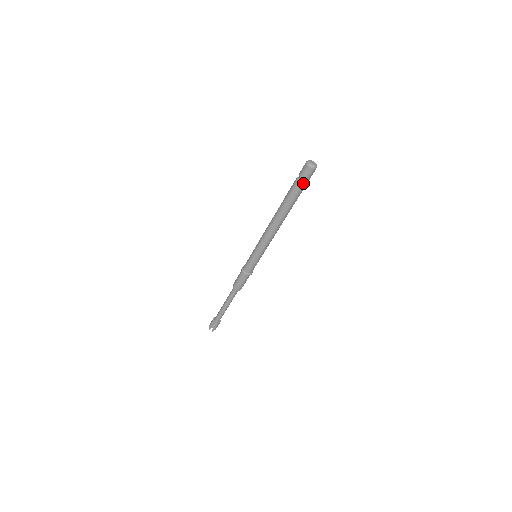
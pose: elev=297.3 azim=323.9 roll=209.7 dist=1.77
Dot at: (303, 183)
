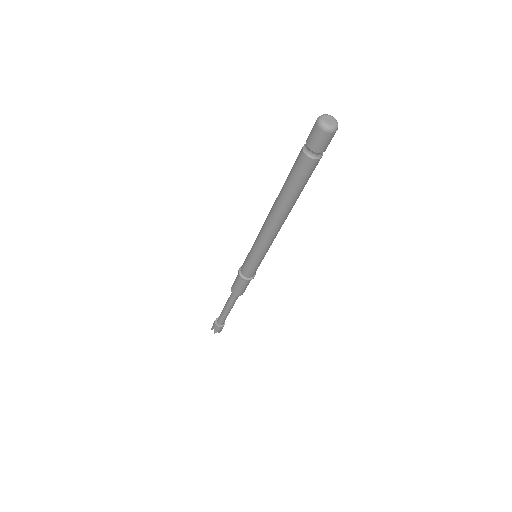
Dot at: (319, 157)
